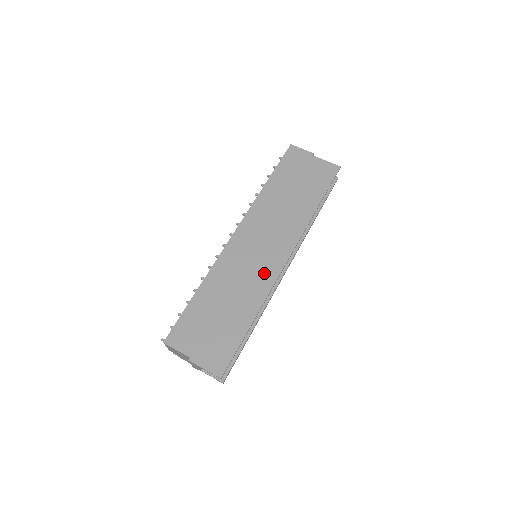
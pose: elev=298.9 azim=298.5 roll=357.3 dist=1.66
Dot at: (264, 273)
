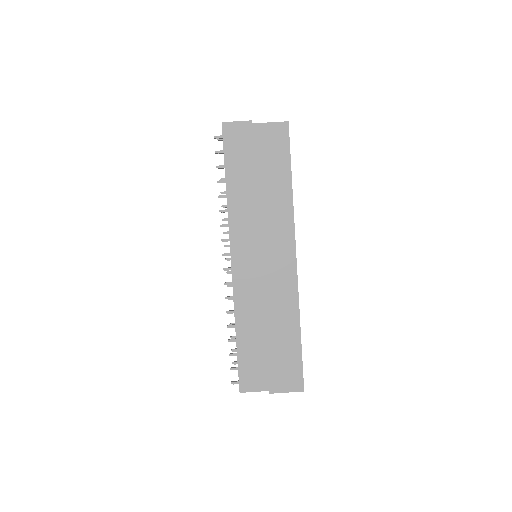
Dot at: (283, 283)
